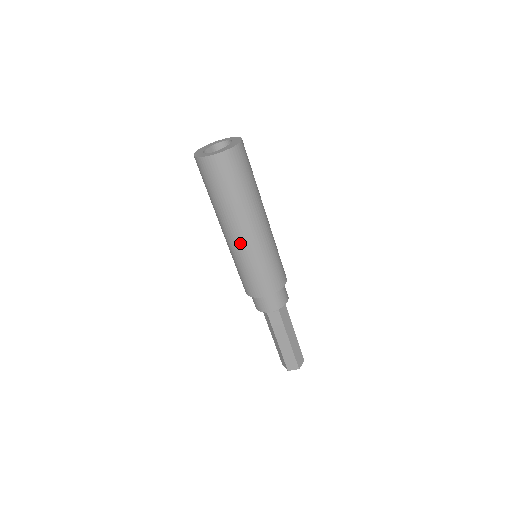
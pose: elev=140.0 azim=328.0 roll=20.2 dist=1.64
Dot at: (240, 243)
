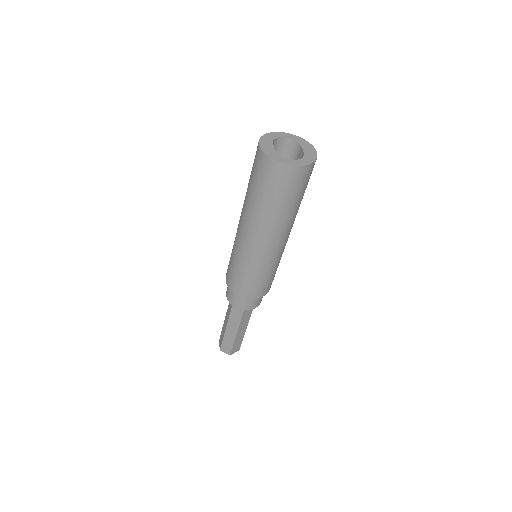
Dot at: (274, 251)
